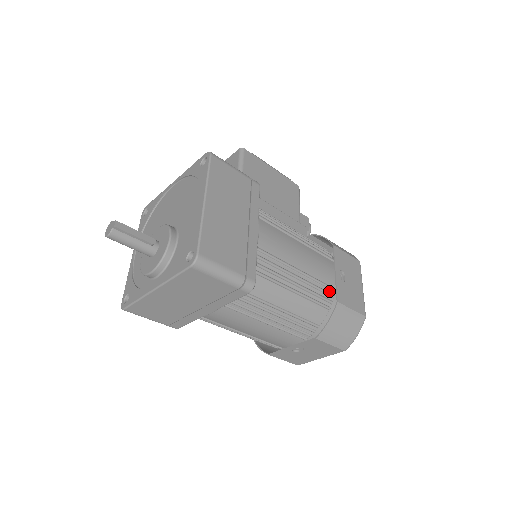
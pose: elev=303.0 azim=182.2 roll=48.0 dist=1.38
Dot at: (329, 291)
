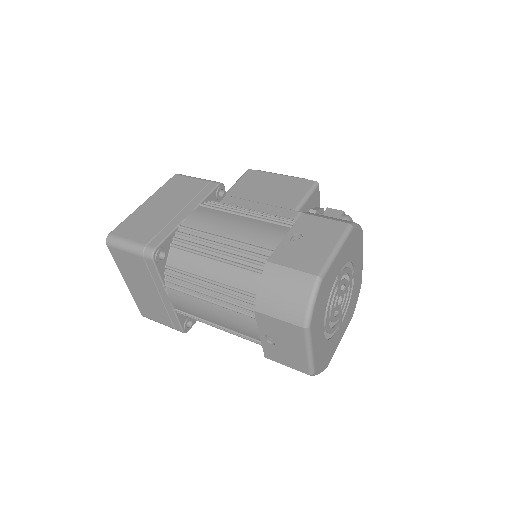
Dot at: (270, 255)
